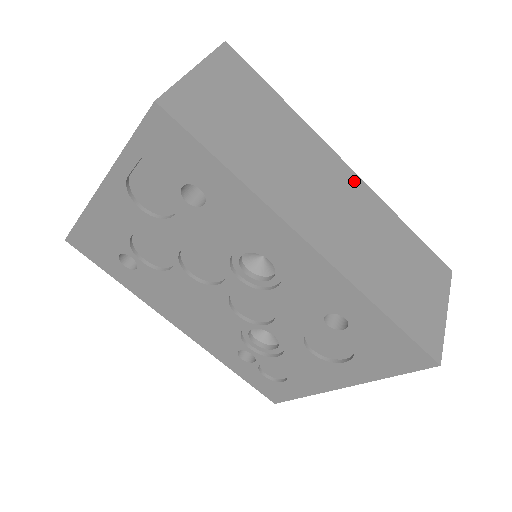
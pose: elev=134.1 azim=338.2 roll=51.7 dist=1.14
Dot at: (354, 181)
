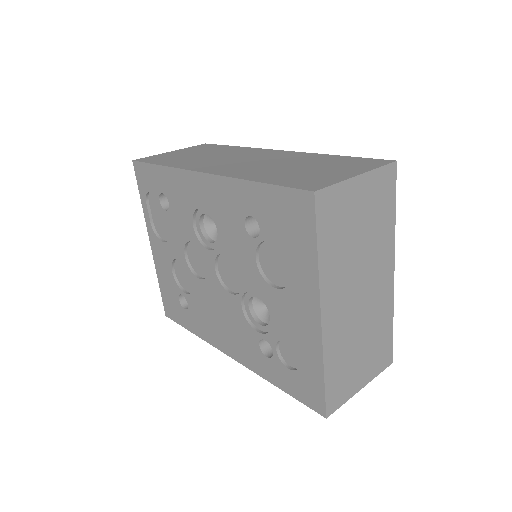
Dot at: (280, 153)
